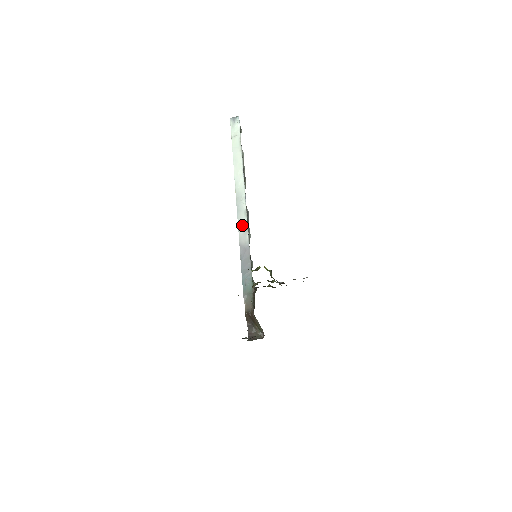
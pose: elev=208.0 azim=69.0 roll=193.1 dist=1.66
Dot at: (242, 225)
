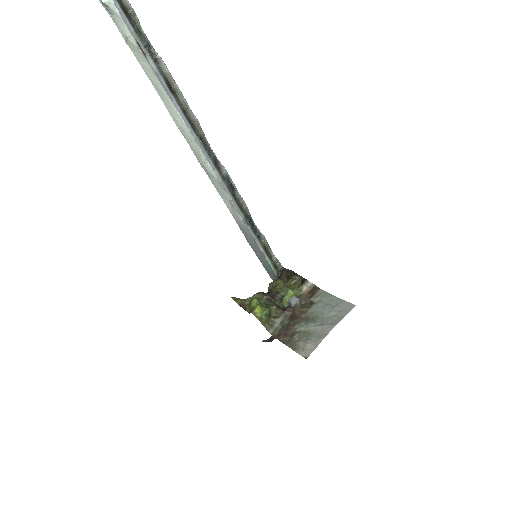
Dot at: (225, 199)
